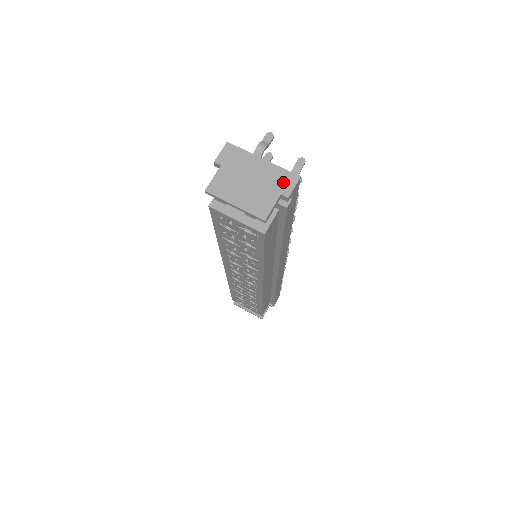
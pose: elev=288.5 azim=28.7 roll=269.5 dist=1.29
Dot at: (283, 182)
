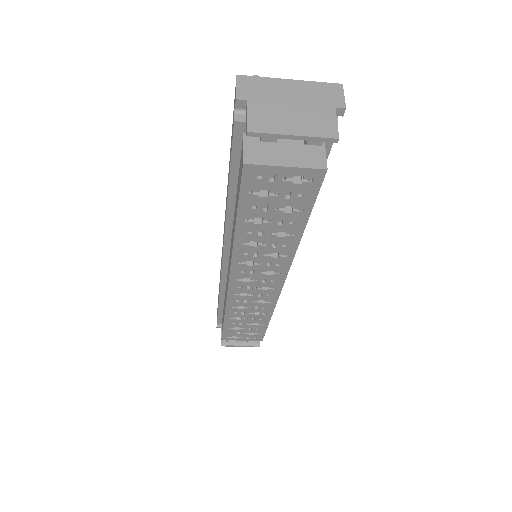
Dot at: (328, 95)
